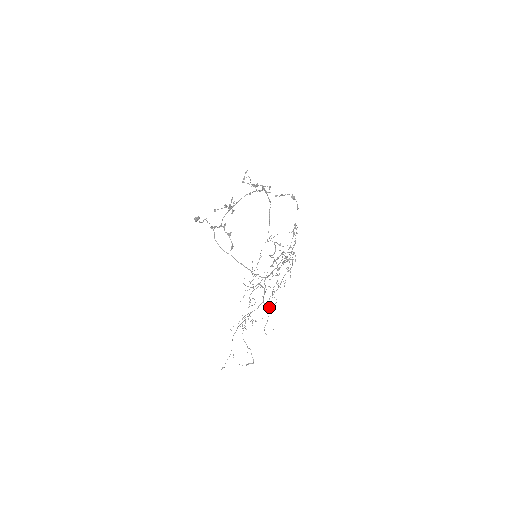
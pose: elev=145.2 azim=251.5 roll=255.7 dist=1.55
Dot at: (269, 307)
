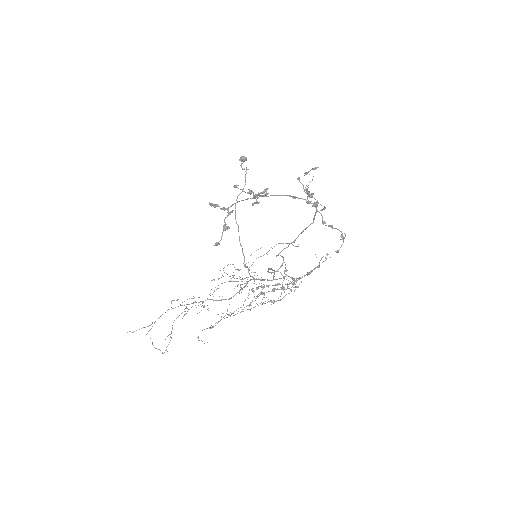
Dot at: occluded
